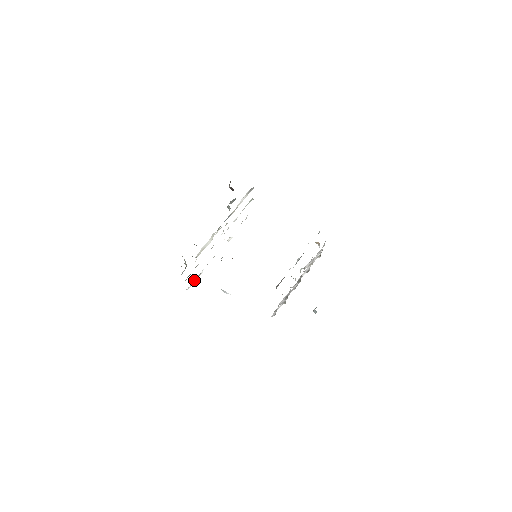
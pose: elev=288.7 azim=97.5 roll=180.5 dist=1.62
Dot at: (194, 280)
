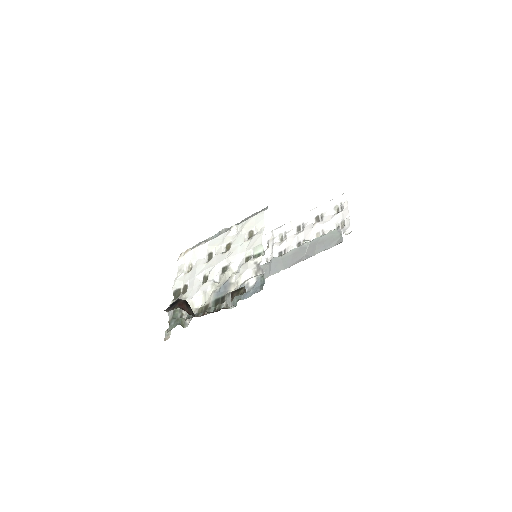
Dot at: (186, 259)
